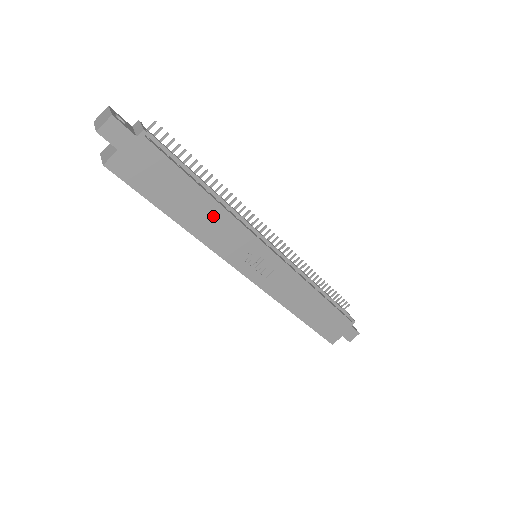
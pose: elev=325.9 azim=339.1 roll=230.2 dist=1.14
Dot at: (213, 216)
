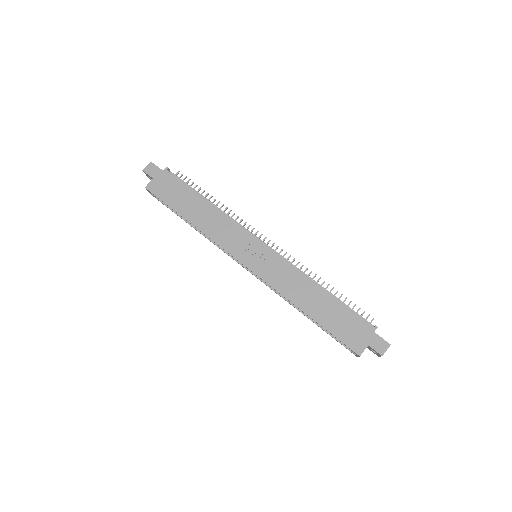
Dot at: (212, 216)
